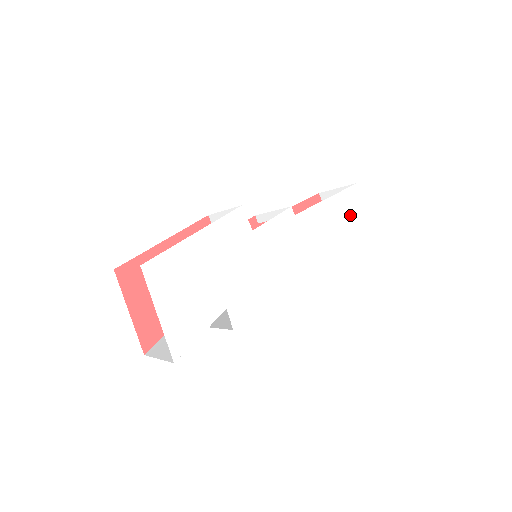
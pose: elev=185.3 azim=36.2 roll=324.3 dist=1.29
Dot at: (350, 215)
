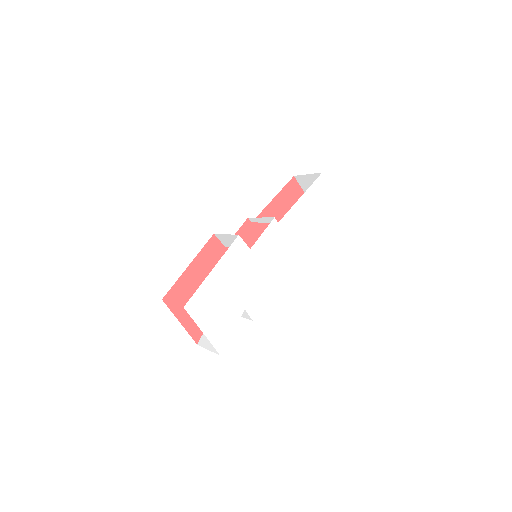
Dot at: (321, 201)
